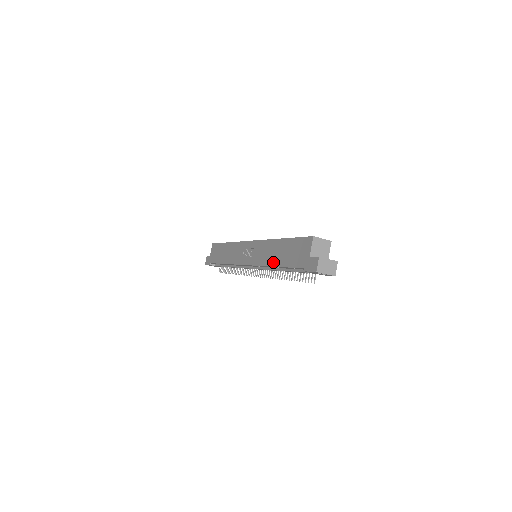
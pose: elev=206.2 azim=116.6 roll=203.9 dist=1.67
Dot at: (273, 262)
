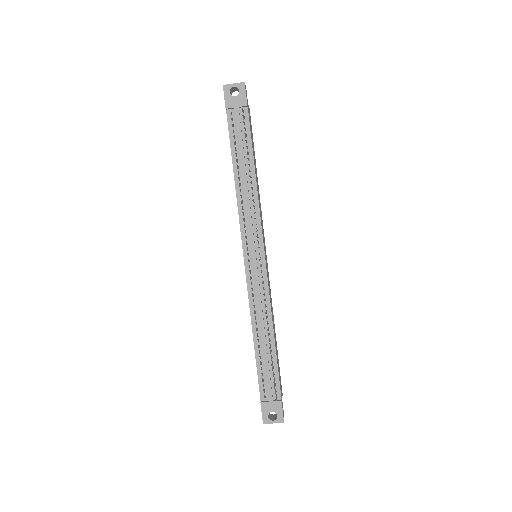
Dot at: occluded
